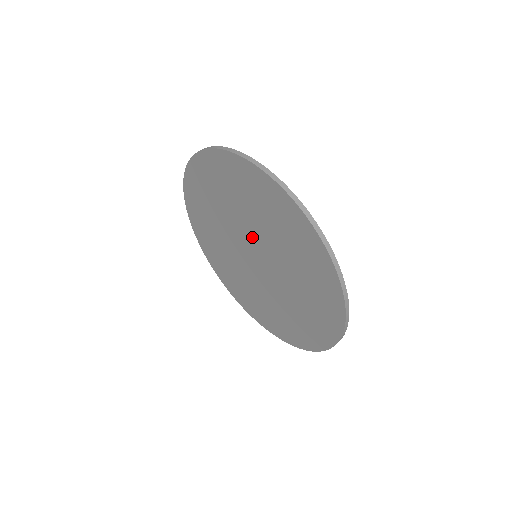
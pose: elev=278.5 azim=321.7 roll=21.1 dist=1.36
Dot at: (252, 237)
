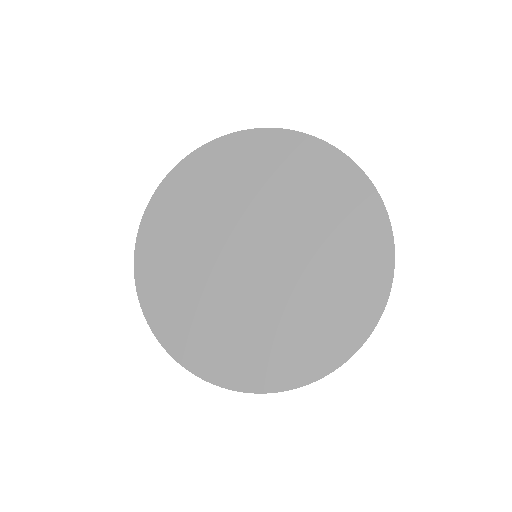
Dot at: (286, 248)
